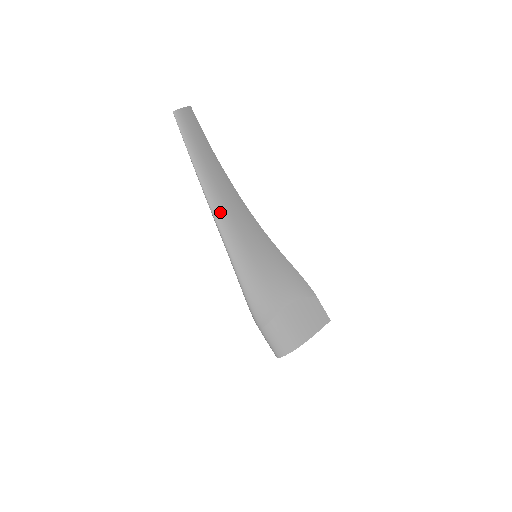
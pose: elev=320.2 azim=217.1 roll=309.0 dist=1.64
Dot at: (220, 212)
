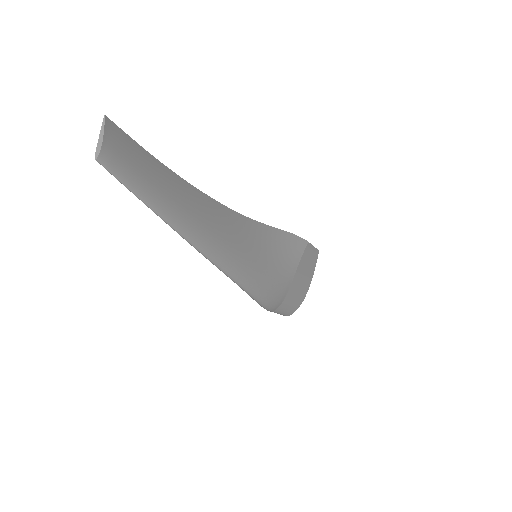
Dot at: (218, 252)
